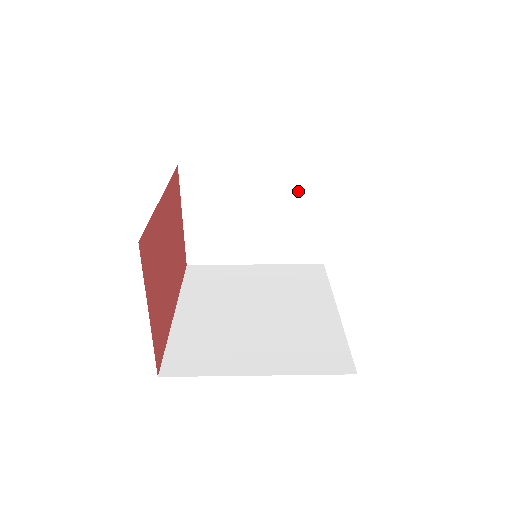
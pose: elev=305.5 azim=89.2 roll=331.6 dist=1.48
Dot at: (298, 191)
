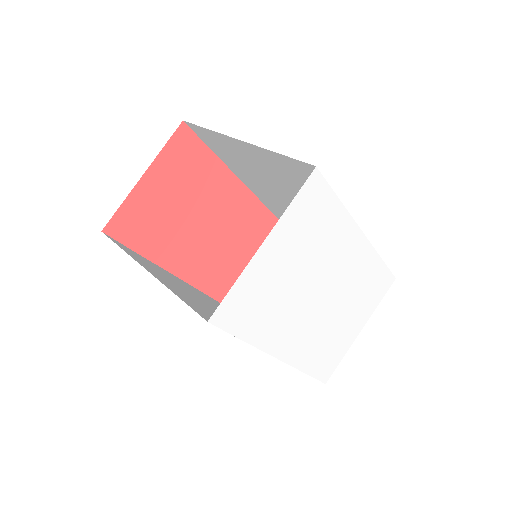
Dot at: occluded
